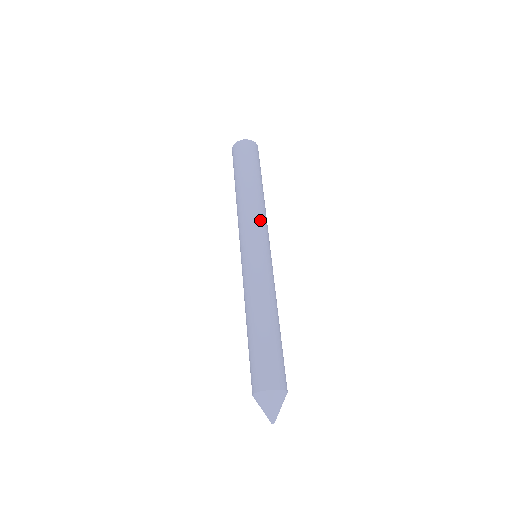
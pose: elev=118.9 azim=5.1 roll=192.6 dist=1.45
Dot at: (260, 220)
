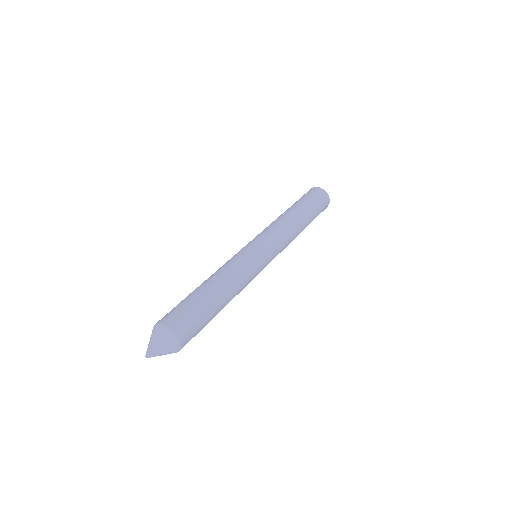
Dot at: (278, 231)
